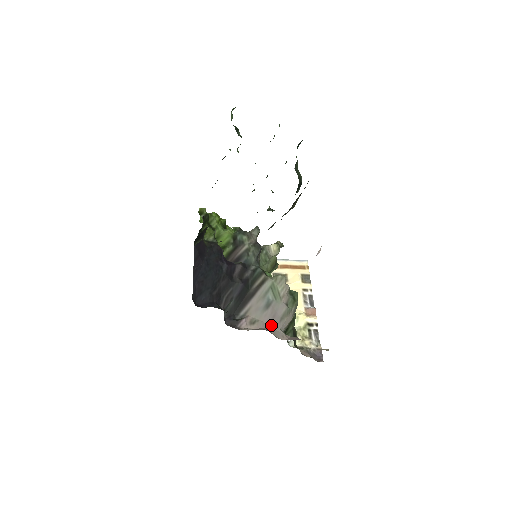
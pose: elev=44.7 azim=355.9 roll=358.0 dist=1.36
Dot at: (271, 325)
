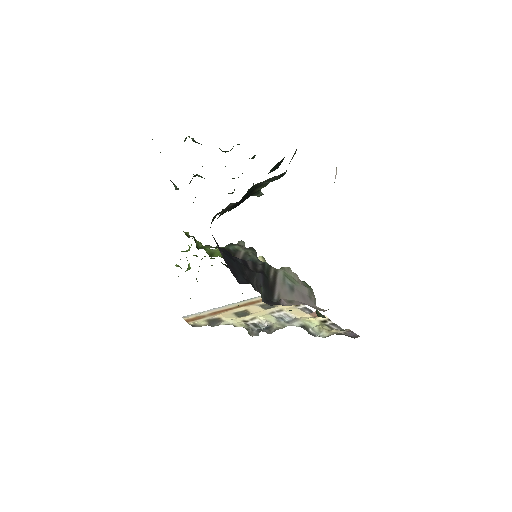
Dot at: (306, 302)
